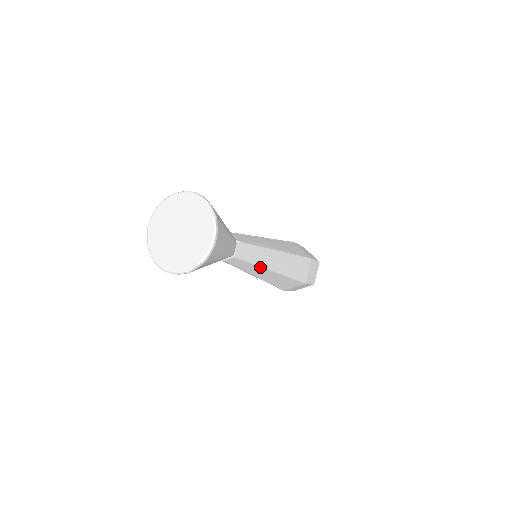
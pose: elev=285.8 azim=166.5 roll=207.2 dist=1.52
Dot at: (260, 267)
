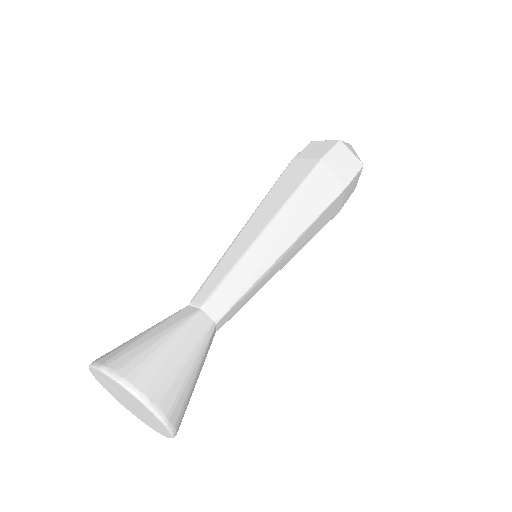
Dot at: (261, 286)
